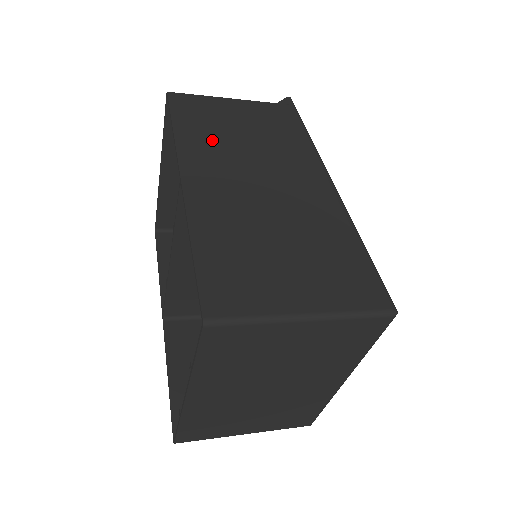
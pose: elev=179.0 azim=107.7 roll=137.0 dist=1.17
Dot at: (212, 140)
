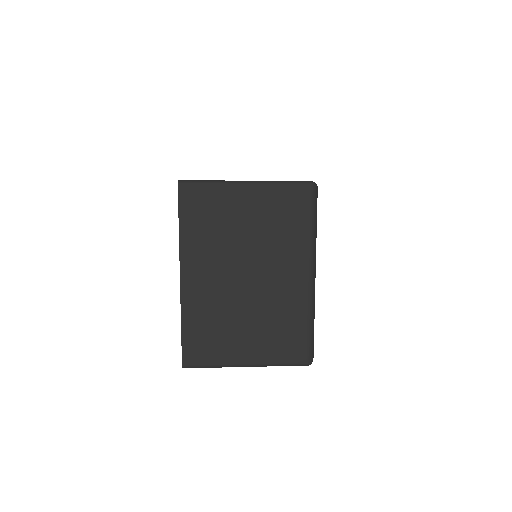
Dot at: occluded
